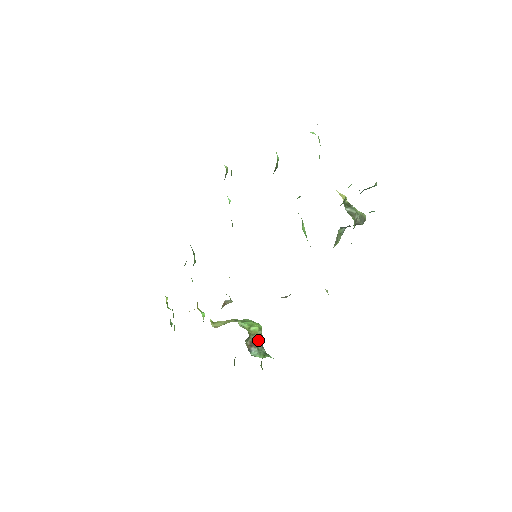
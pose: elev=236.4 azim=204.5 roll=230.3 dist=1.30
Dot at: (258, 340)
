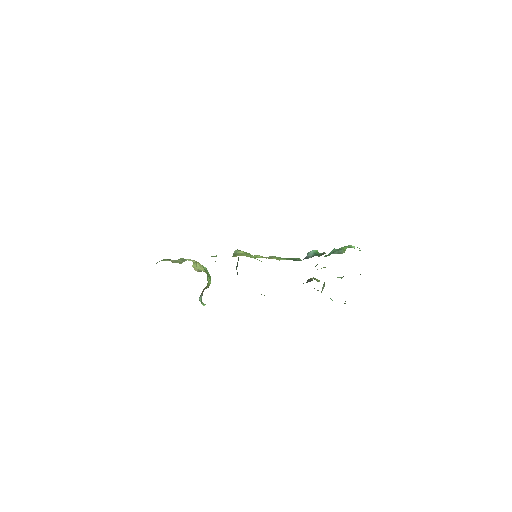
Dot at: occluded
